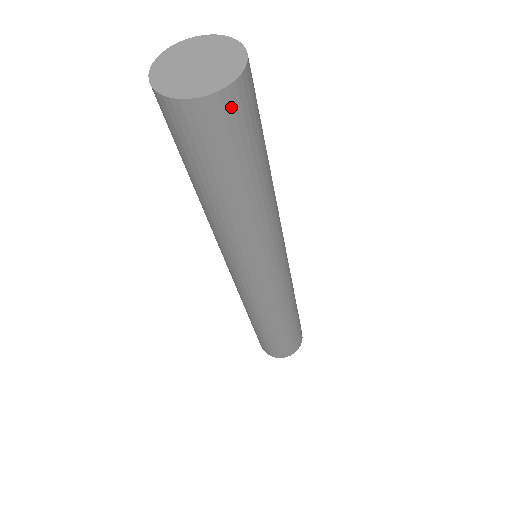
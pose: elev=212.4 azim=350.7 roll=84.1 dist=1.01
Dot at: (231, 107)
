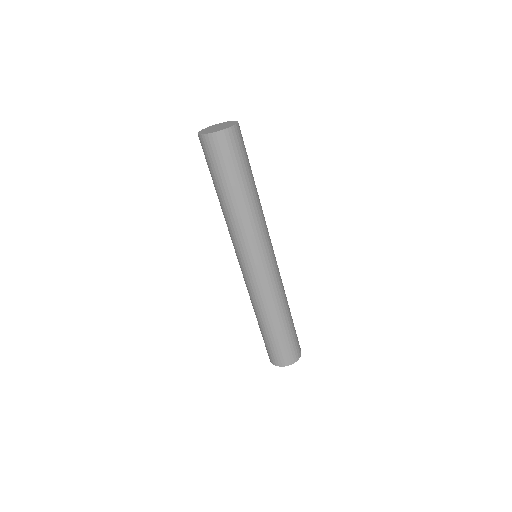
Dot at: (233, 137)
